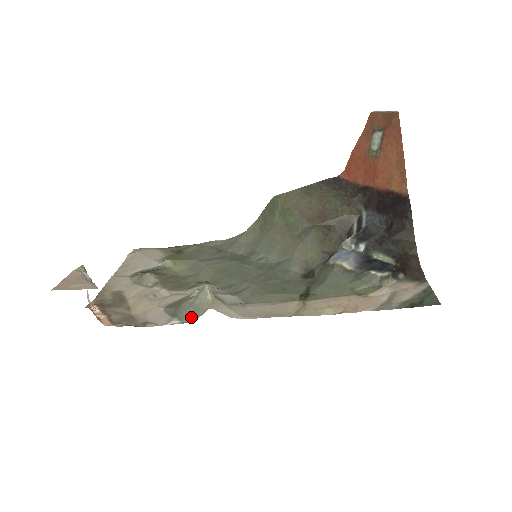
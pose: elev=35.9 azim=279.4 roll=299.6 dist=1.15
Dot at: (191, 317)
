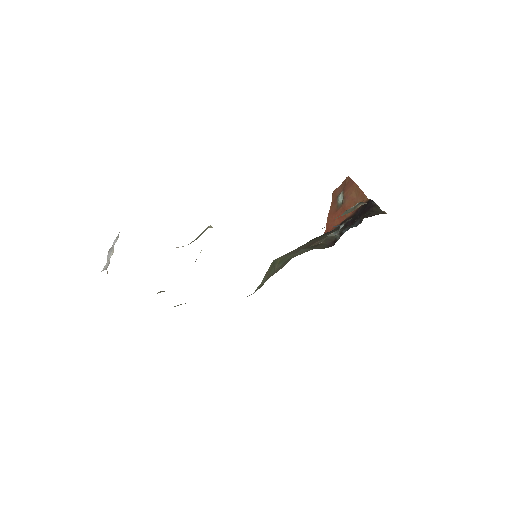
Dot at: occluded
